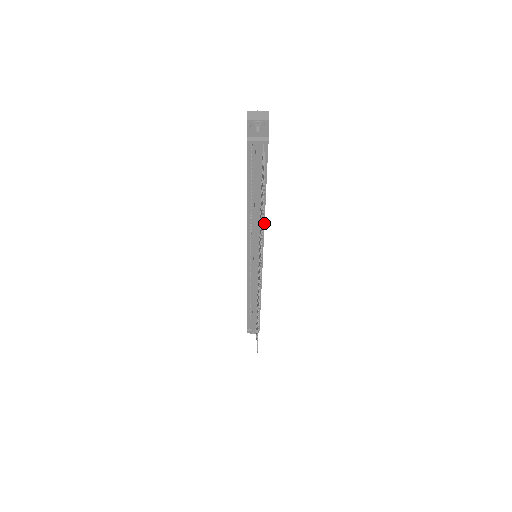
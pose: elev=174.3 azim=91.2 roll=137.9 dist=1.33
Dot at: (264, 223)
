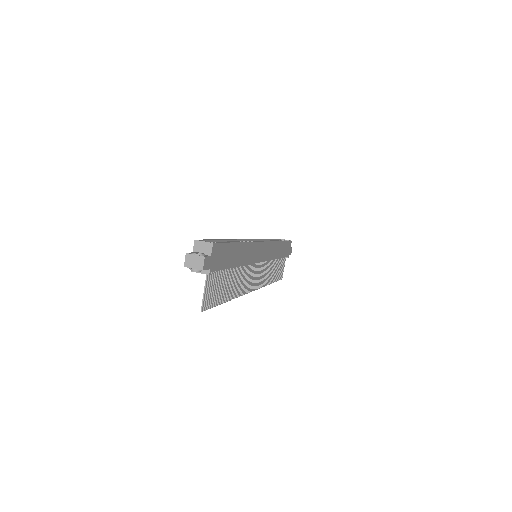
Dot at: occluded
